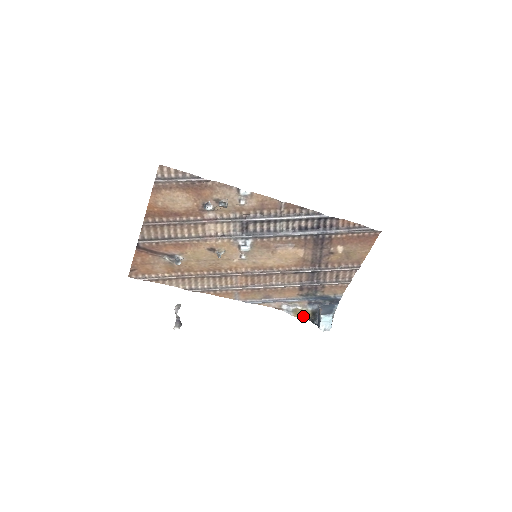
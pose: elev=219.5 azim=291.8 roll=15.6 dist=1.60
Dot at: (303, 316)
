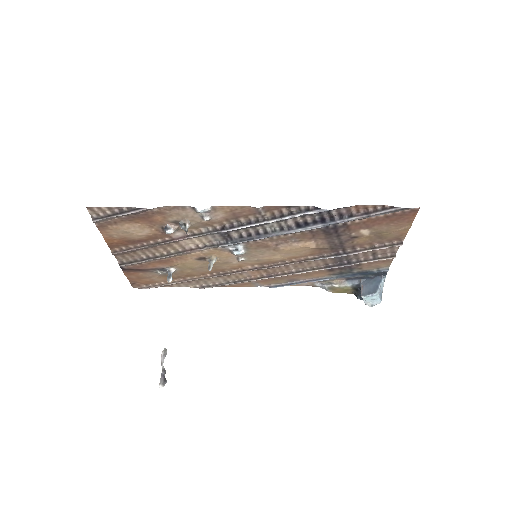
Dot at: (343, 291)
